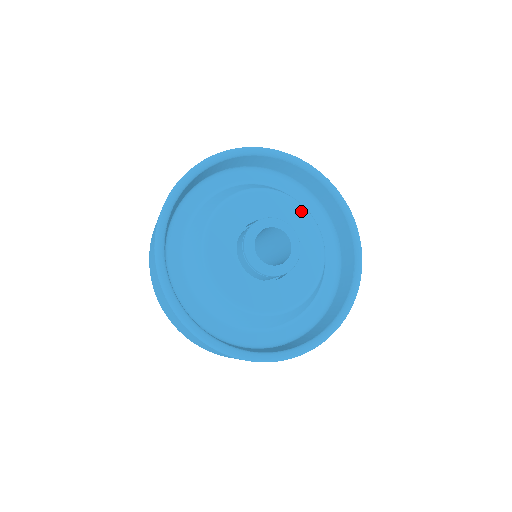
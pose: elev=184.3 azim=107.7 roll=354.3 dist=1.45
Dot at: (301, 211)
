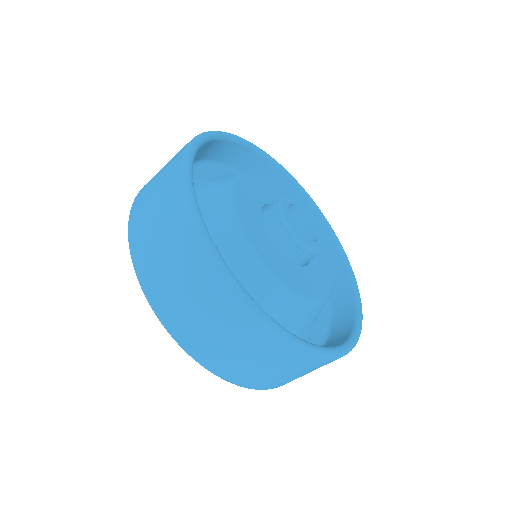
Dot at: occluded
